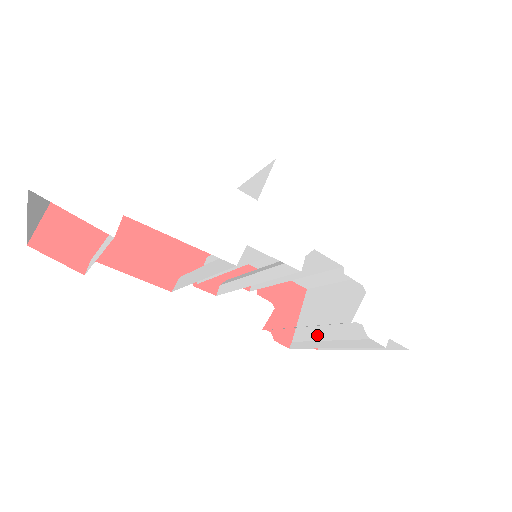
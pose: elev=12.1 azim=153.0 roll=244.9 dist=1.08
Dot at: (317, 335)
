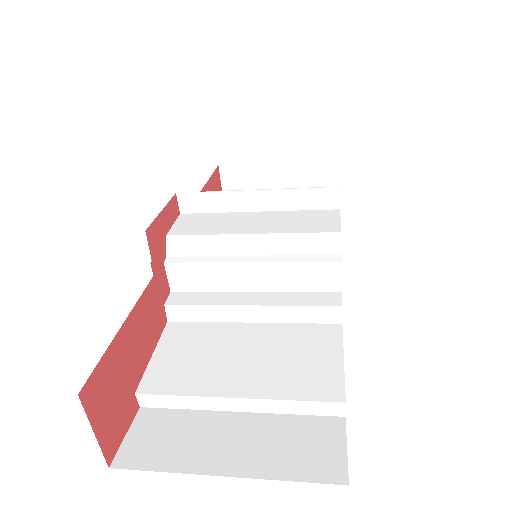
Dot at: occluded
